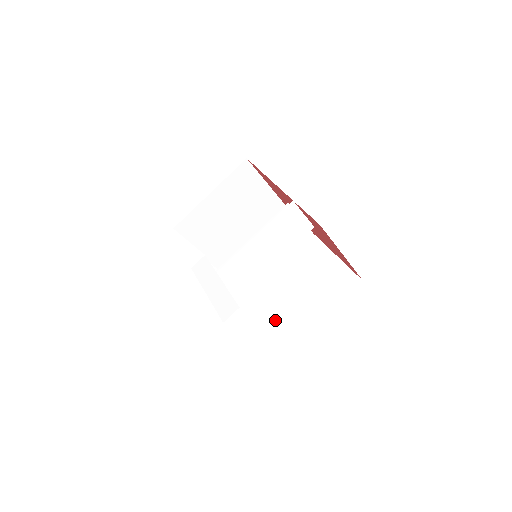
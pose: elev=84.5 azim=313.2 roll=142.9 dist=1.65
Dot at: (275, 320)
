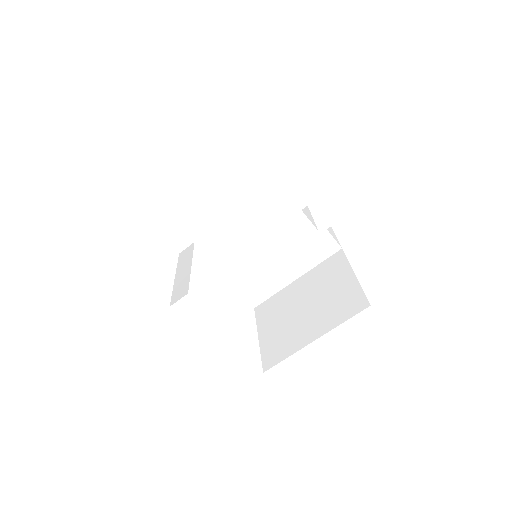
Dot at: (272, 335)
